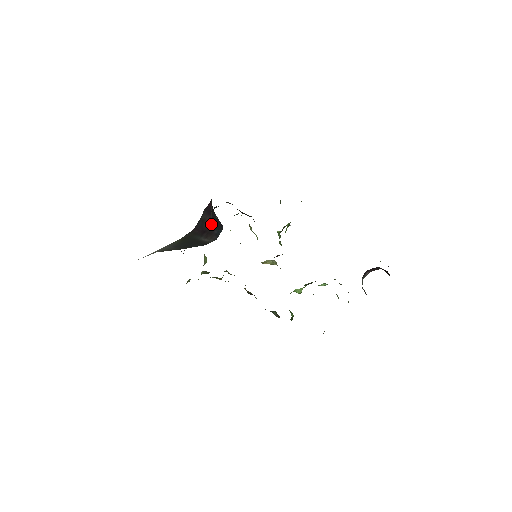
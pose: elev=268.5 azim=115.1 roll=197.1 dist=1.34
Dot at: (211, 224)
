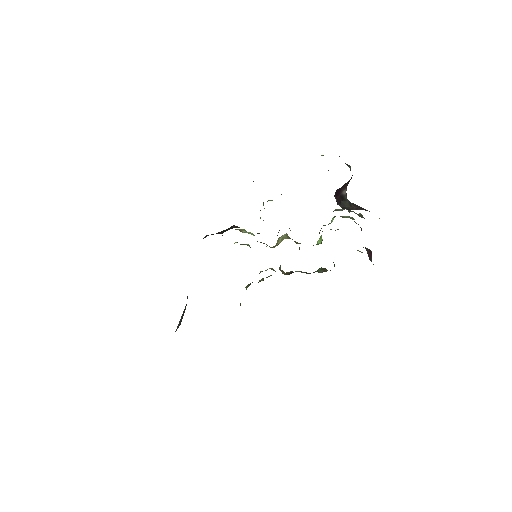
Dot at: occluded
